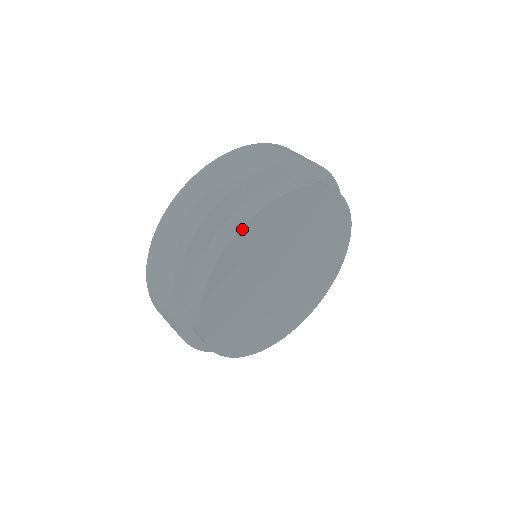
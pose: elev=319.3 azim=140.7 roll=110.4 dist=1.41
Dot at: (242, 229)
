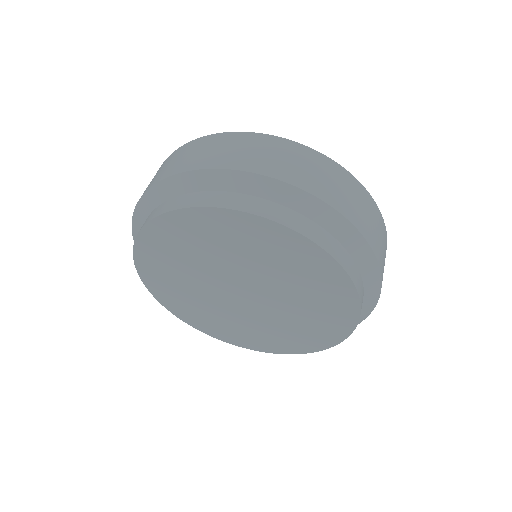
Dot at: (135, 256)
